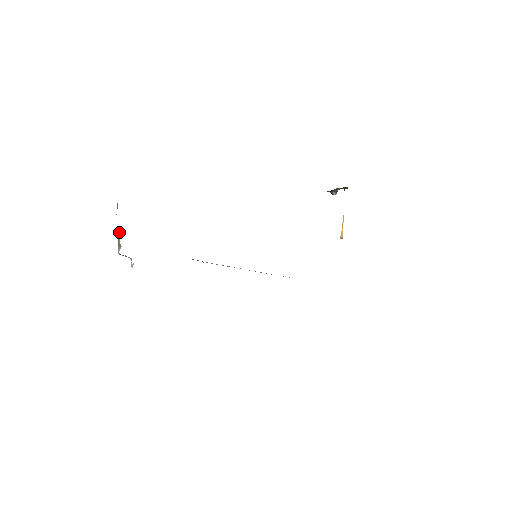
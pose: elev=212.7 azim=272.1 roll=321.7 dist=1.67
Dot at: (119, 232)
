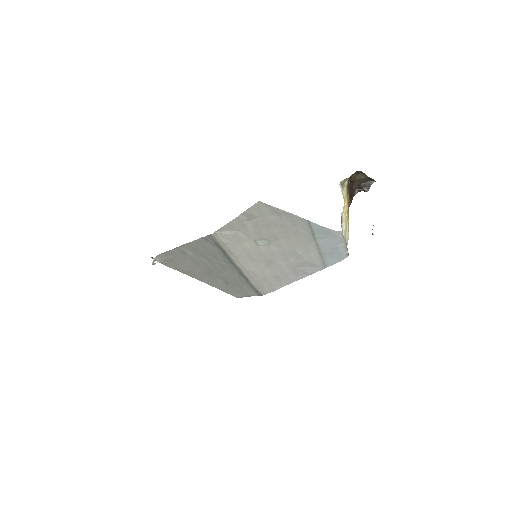
Dot at: occluded
